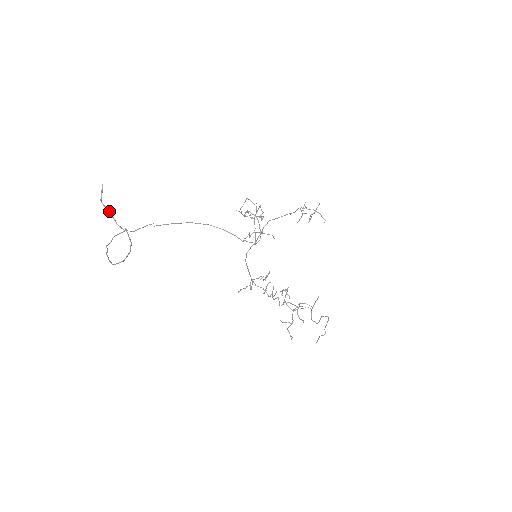
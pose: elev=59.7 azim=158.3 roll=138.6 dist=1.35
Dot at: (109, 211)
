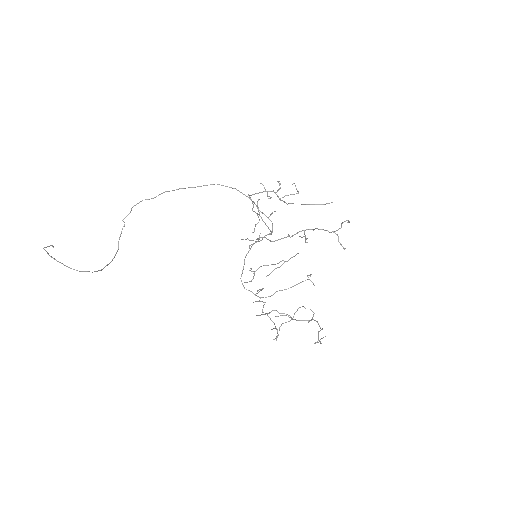
Dot at: (59, 262)
